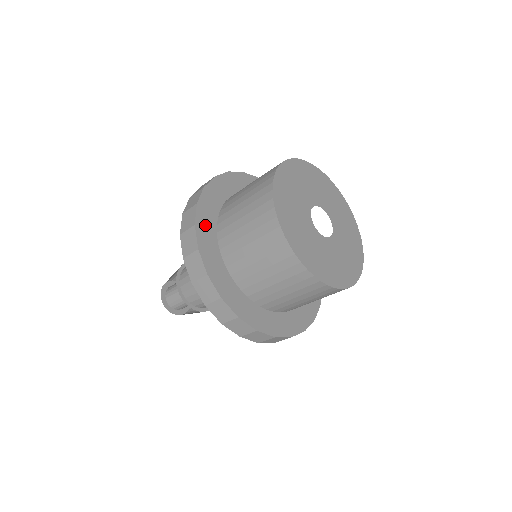
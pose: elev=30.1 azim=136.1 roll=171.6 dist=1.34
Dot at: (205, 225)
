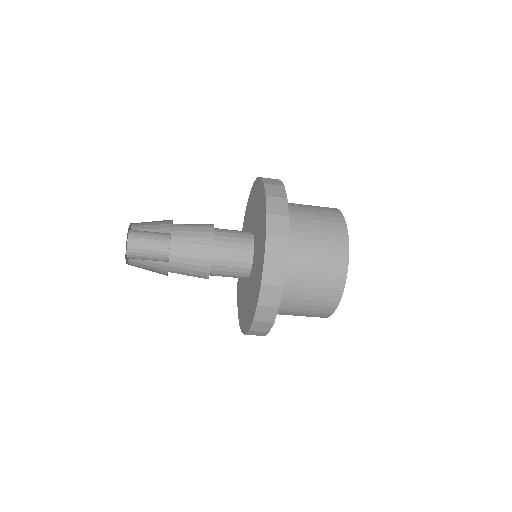
Dot at: occluded
